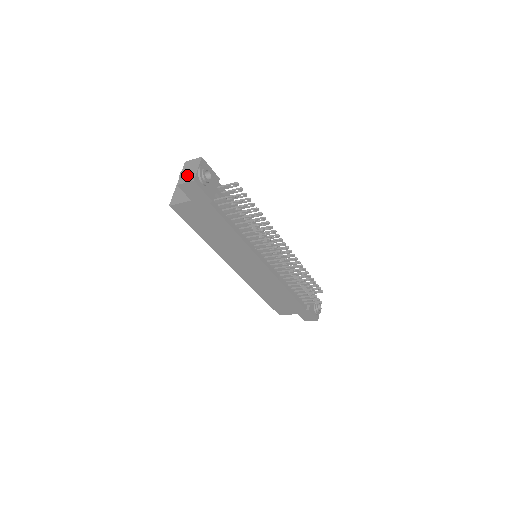
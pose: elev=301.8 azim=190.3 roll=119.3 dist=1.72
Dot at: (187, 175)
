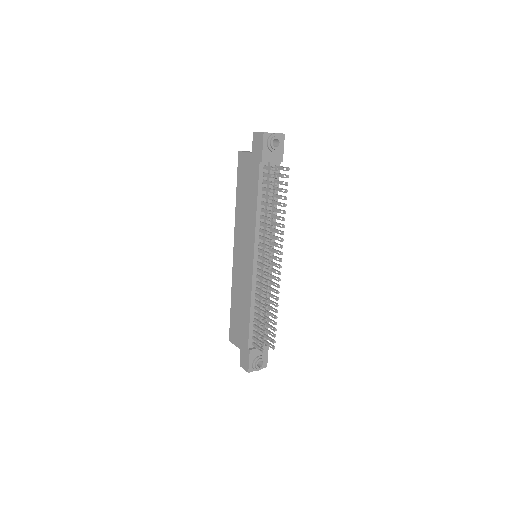
Dot at: occluded
